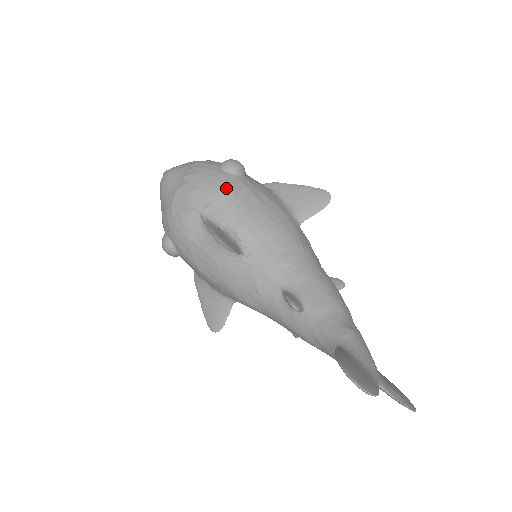
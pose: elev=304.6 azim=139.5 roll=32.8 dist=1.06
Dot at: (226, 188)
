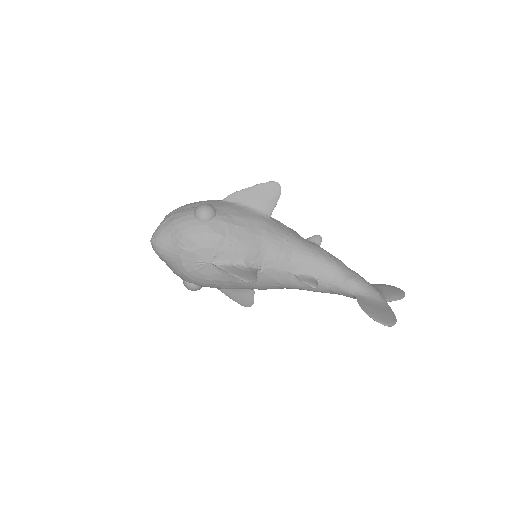
Dot at: (217, 235)
